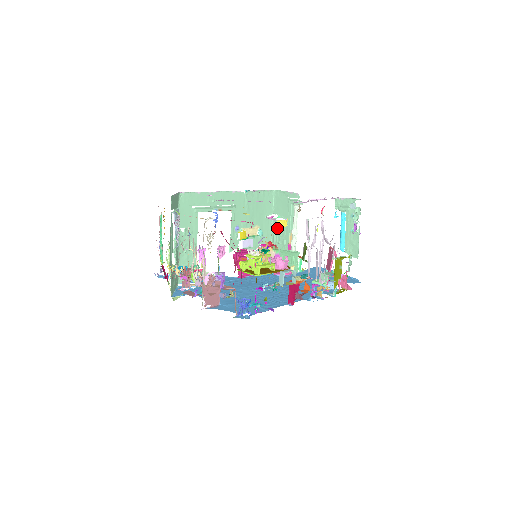
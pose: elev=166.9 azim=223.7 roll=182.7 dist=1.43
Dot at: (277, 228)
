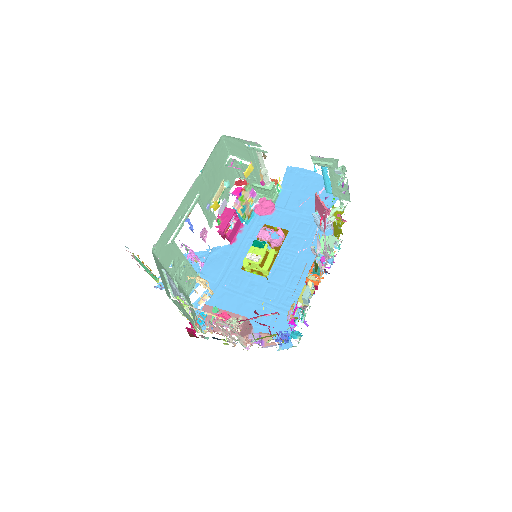
Dot at: (240, 167)
